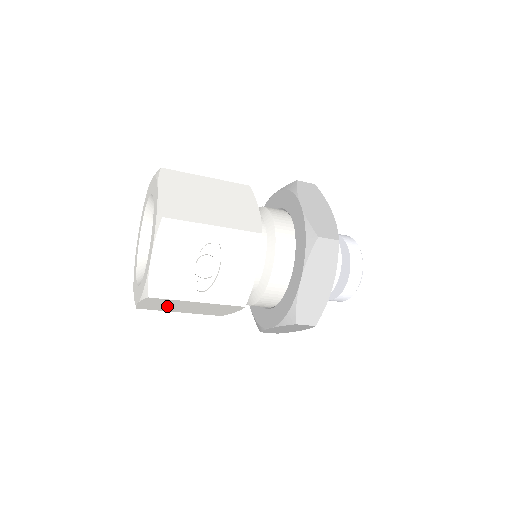
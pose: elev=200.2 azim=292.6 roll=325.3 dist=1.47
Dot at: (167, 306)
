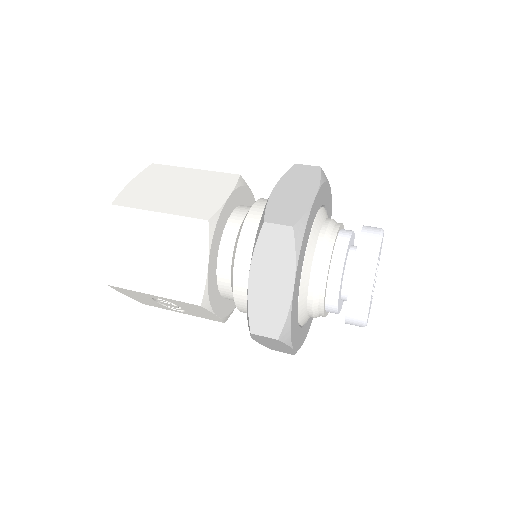
Dot at: occluded
